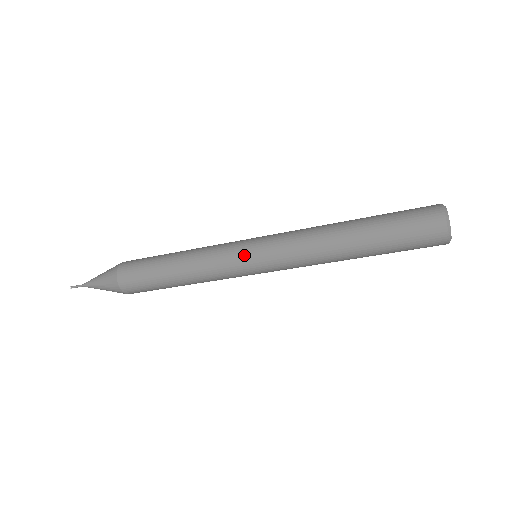
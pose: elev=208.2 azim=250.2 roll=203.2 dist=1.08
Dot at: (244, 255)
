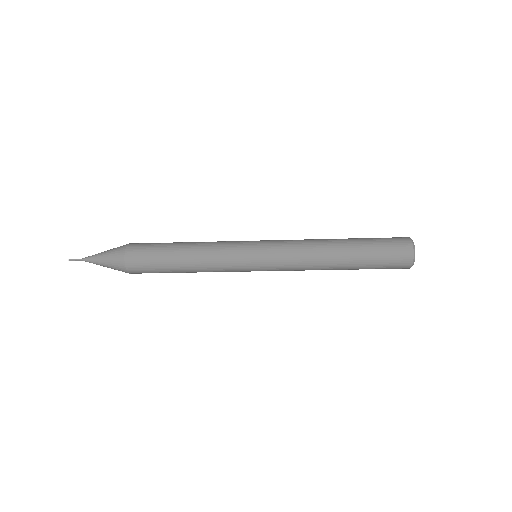
Dot at: (250, 266)
